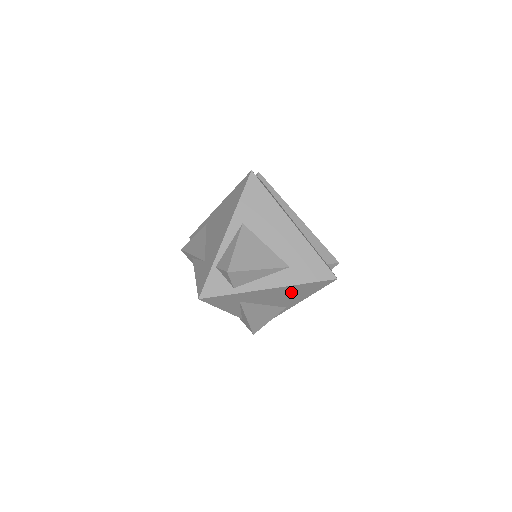
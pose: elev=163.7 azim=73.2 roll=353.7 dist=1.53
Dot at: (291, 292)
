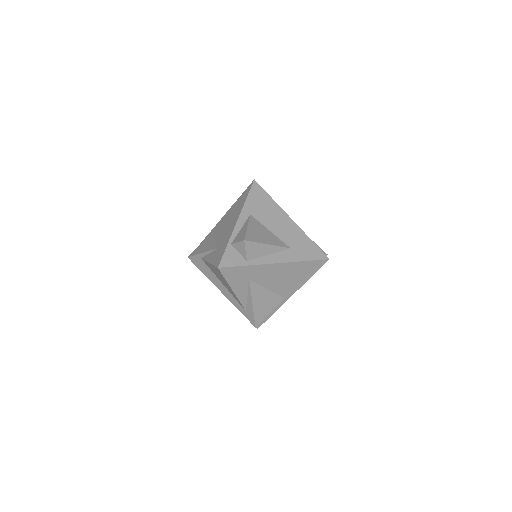
Dot at: (292, 273)
